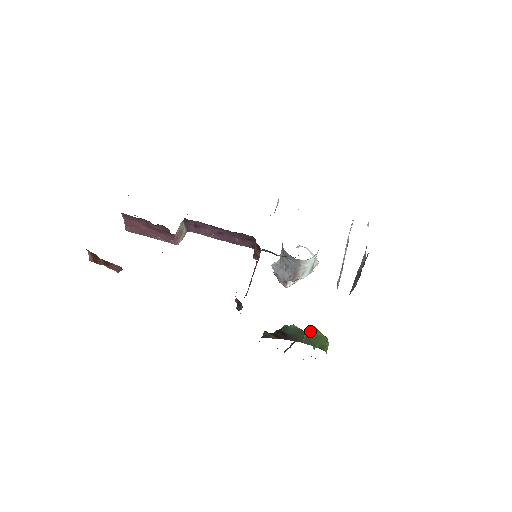
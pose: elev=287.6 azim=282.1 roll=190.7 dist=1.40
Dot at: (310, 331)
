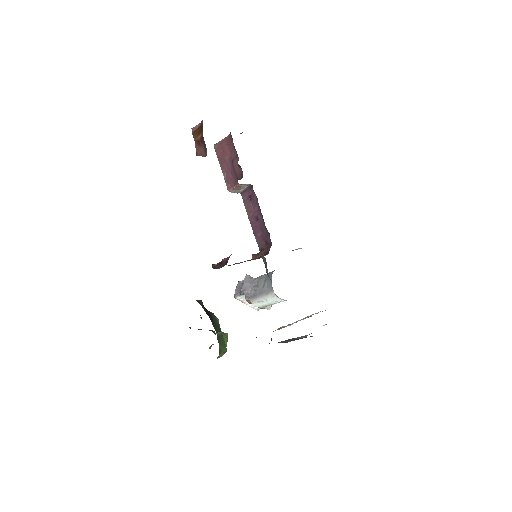
Dot at: (224, 335)
